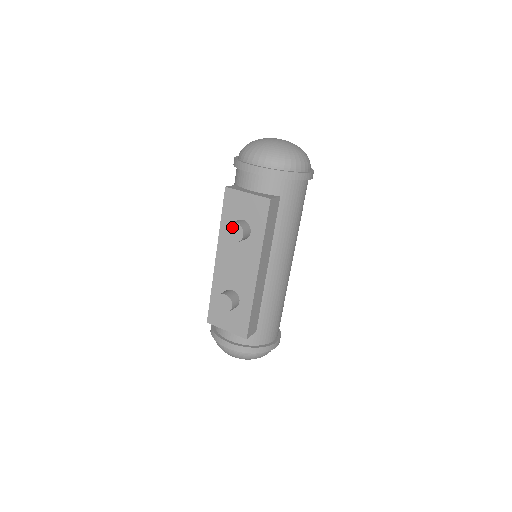
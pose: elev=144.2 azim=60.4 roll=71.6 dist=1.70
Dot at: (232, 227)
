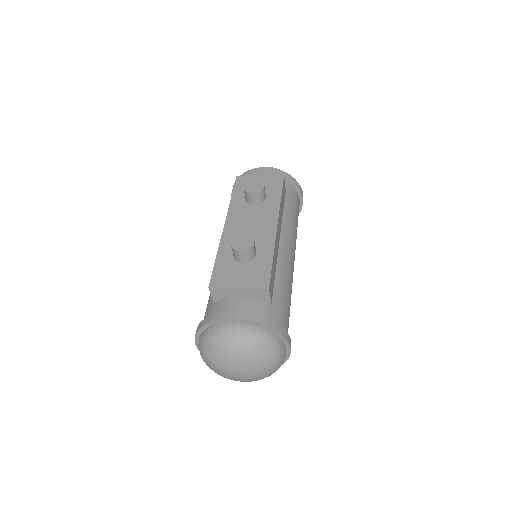
Dot at: (251, 184)
